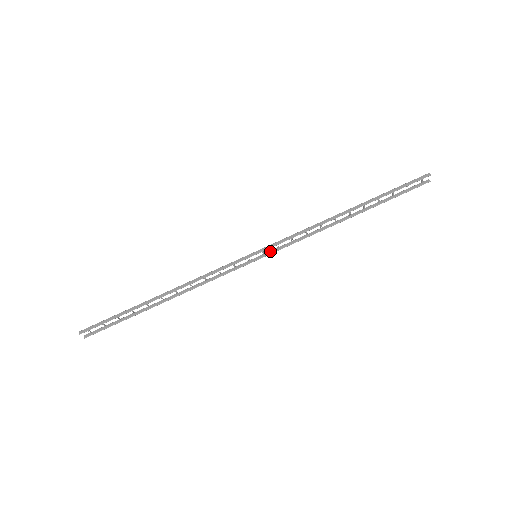
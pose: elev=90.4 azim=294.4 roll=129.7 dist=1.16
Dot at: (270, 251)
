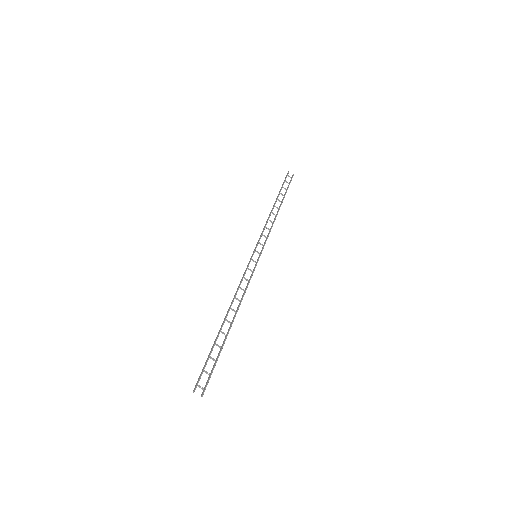
Dot at: (261, 250)
